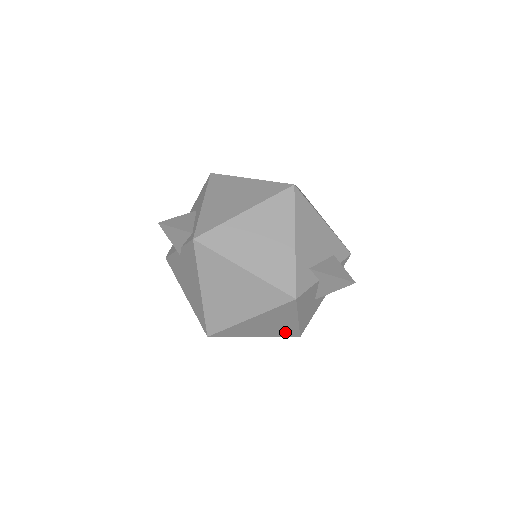
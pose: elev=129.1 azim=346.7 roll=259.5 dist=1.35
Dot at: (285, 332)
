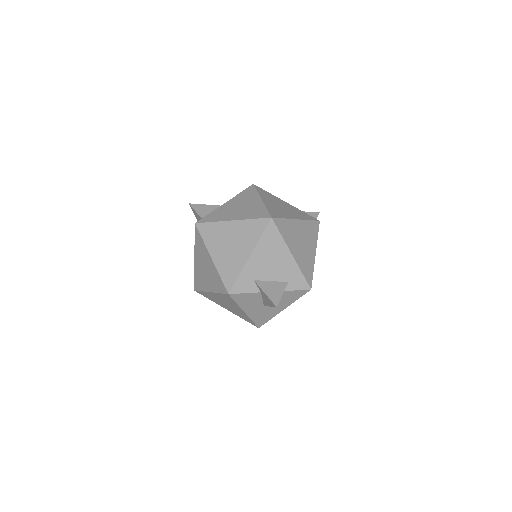
Dot at: (244, 317)
